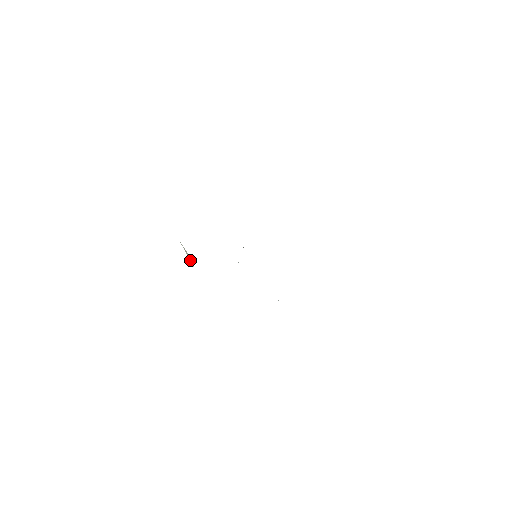
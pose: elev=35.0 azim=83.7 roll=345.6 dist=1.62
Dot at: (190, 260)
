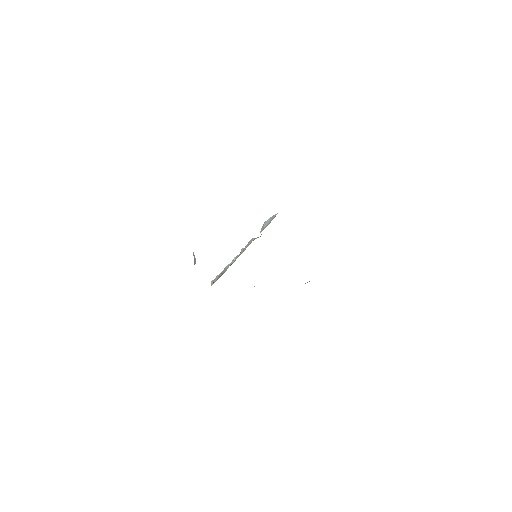
Dot at: (194, 263)
